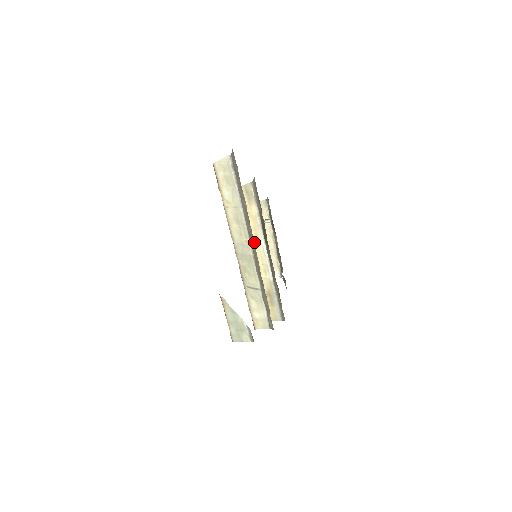
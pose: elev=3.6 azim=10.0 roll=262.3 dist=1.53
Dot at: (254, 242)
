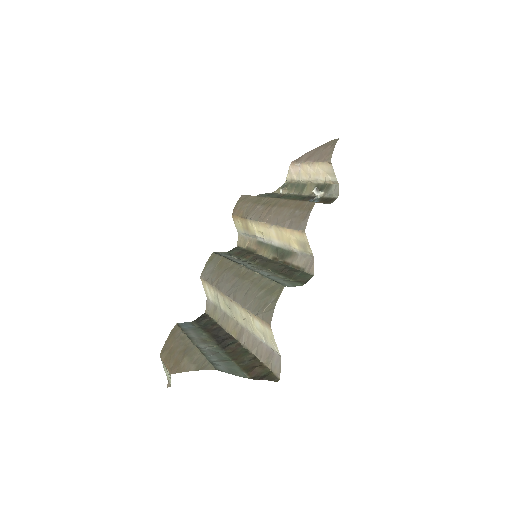
Dot at: (273, 230)
